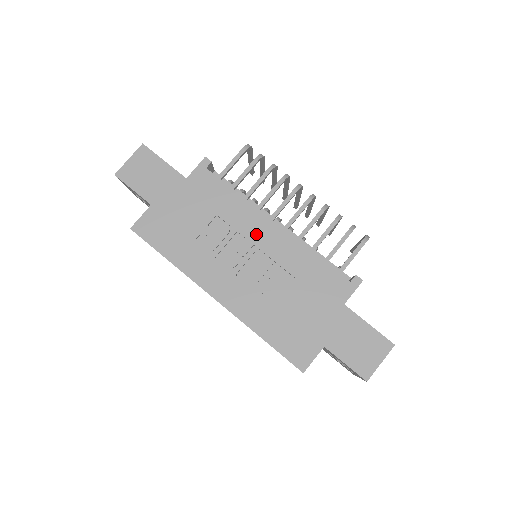
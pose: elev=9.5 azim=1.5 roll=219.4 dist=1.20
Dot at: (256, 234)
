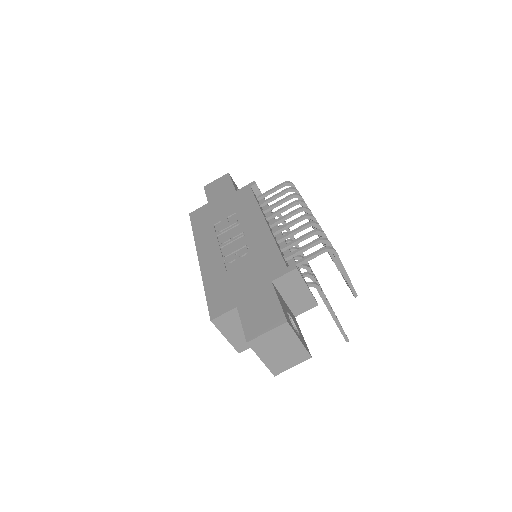
Dot at: (250, 226)
